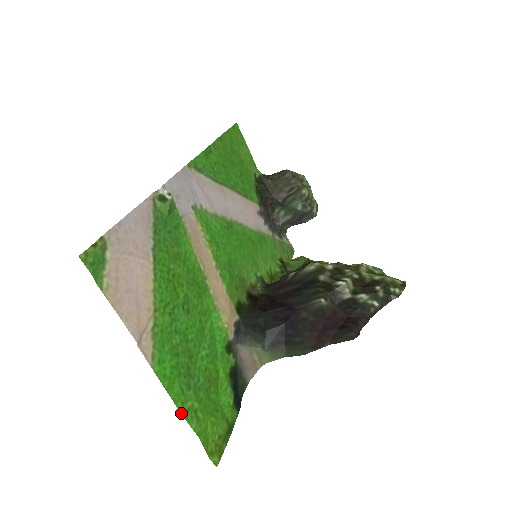
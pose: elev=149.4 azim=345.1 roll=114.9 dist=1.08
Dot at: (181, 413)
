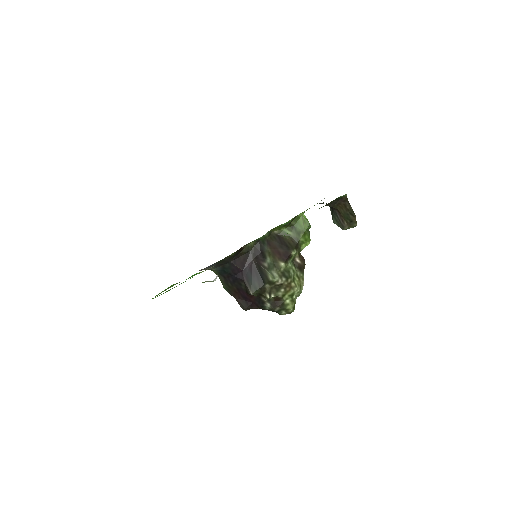
Dot at: occluded
